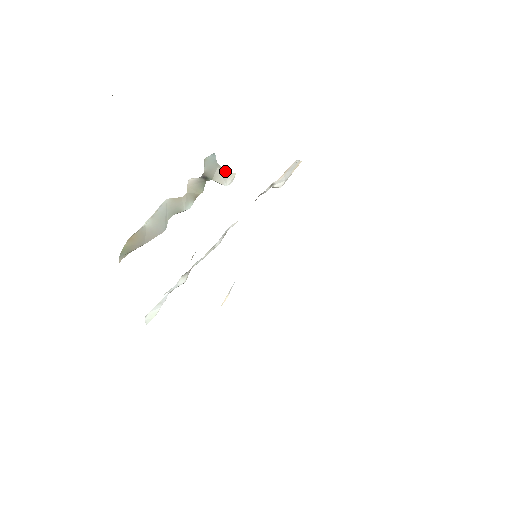
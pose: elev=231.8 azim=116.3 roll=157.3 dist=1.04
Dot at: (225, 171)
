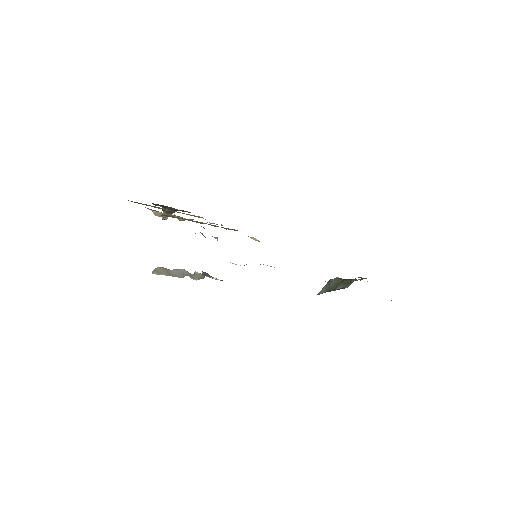
Dot at: occluded
